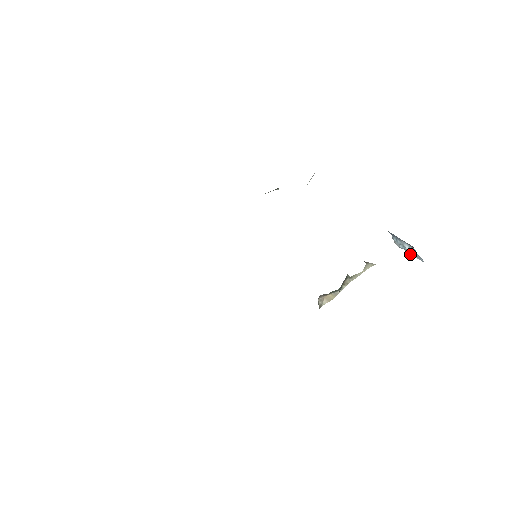
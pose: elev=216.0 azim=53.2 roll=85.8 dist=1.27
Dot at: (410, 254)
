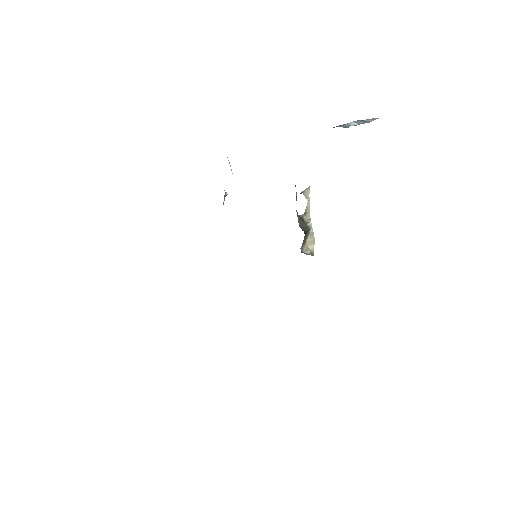
Dot at: occluded
